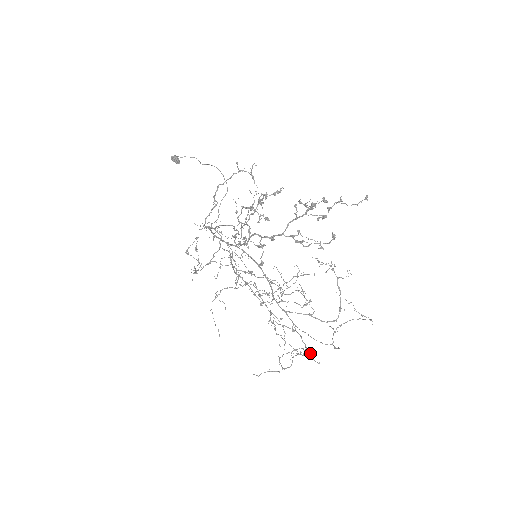
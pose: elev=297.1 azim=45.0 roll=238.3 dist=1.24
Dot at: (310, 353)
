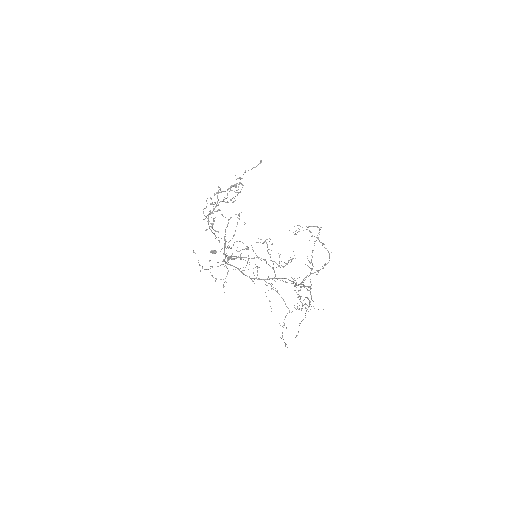
Dot at: (297, 278)
